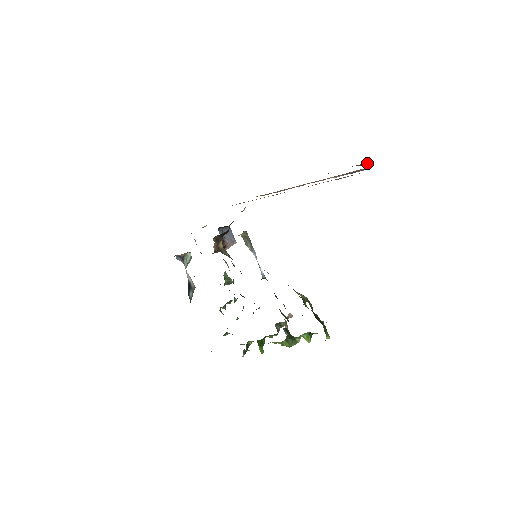
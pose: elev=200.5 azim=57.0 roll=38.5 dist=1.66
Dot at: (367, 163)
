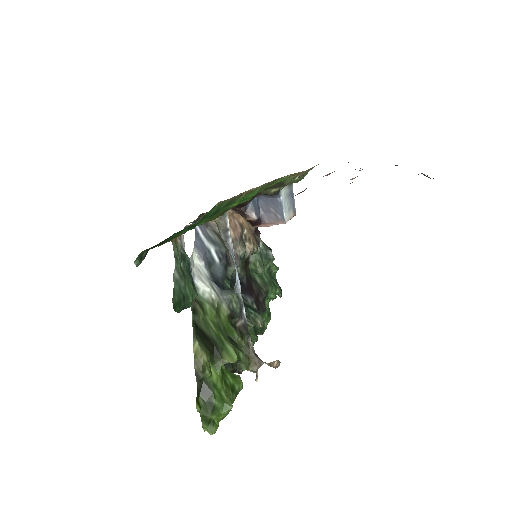
Dot at: occluded
